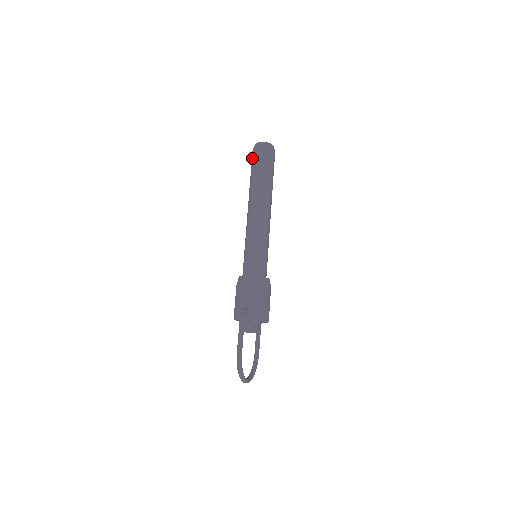
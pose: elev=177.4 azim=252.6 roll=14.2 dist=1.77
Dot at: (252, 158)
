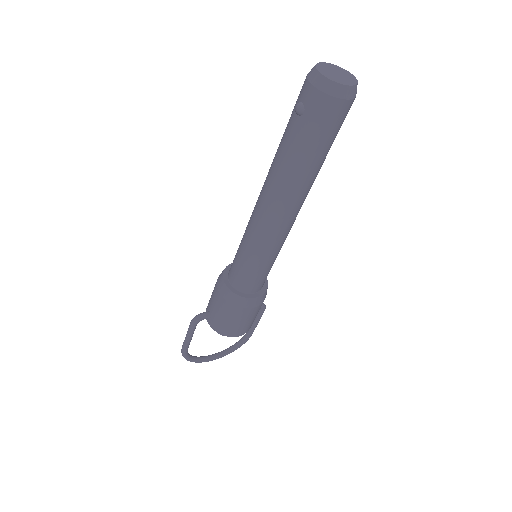
Dot at: occluded
